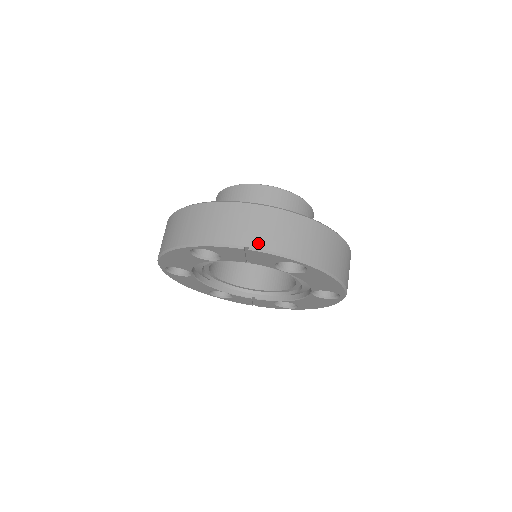
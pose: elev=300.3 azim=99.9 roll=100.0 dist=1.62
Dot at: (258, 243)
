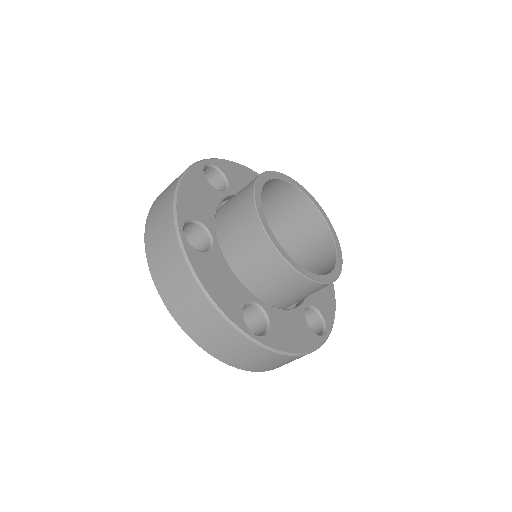
Dot at: (183, 323)
